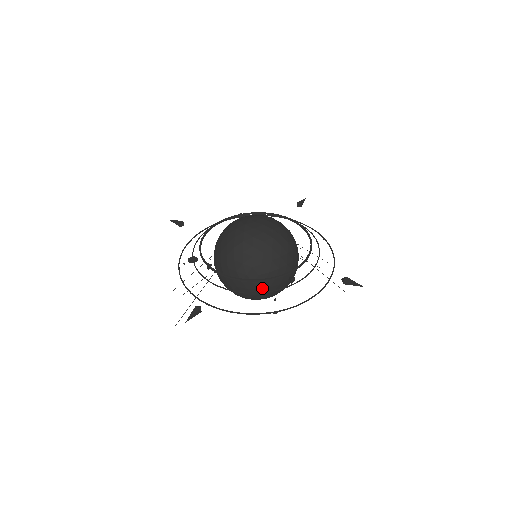
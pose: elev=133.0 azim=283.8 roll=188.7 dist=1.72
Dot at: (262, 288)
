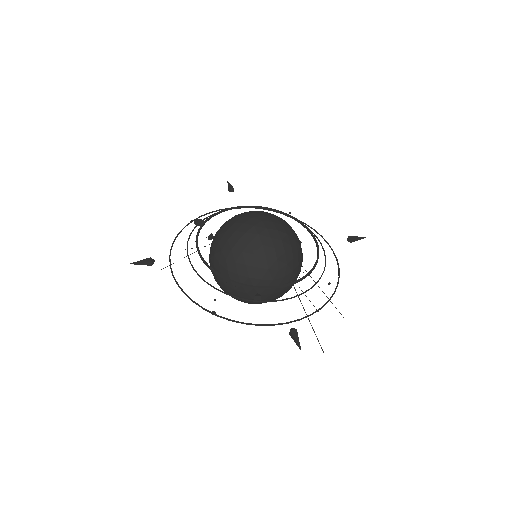
Dot at: (228, 285)
